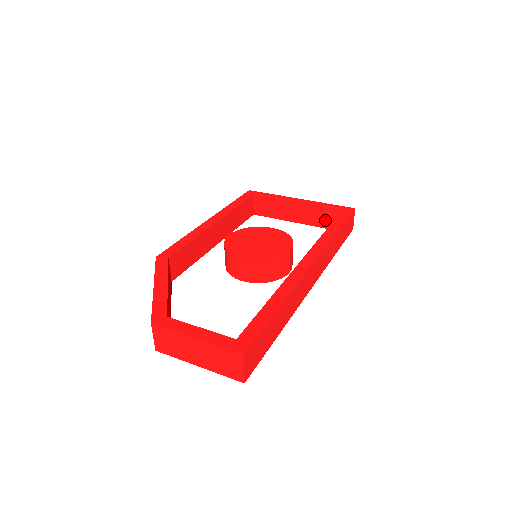
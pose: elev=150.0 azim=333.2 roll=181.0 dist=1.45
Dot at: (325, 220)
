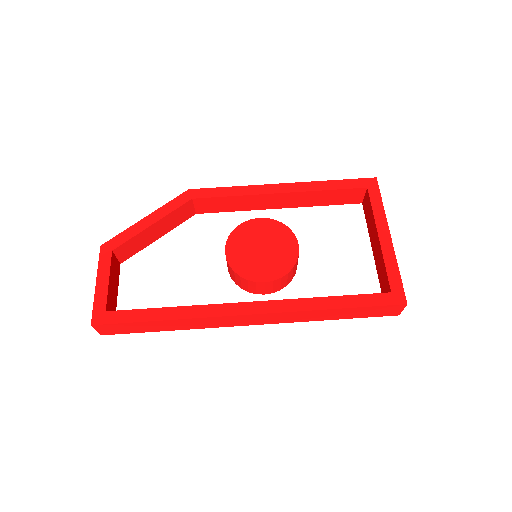
Dot at: (382, 280)
